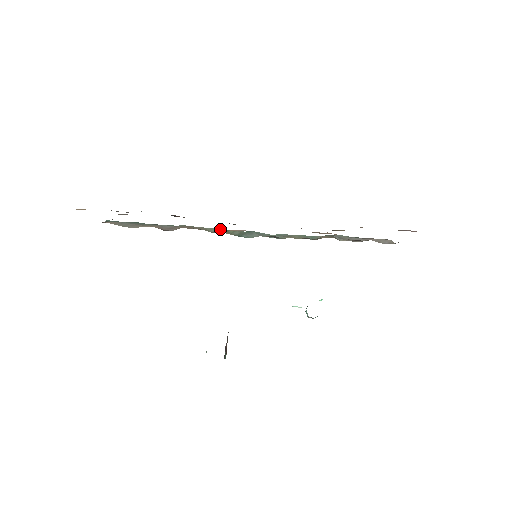
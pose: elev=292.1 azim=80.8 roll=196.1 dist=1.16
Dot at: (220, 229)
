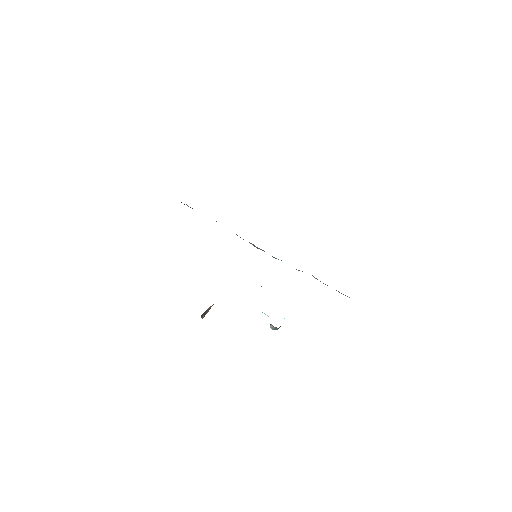
Dot at: (243, 239)
